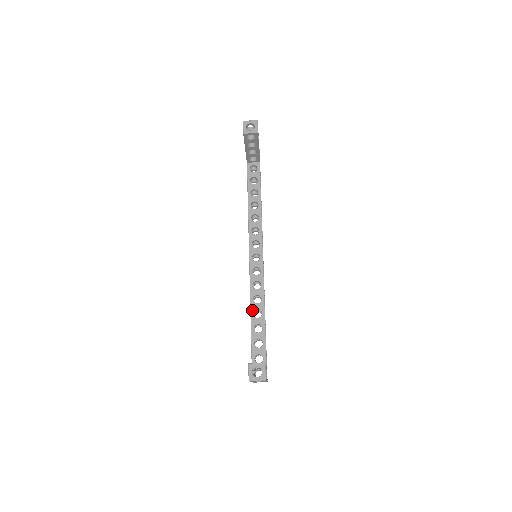
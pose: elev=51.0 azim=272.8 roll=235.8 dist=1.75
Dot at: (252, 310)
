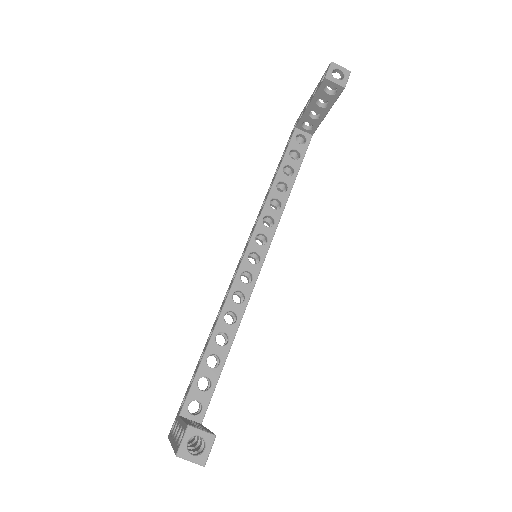
Dot at: (216, 330)
